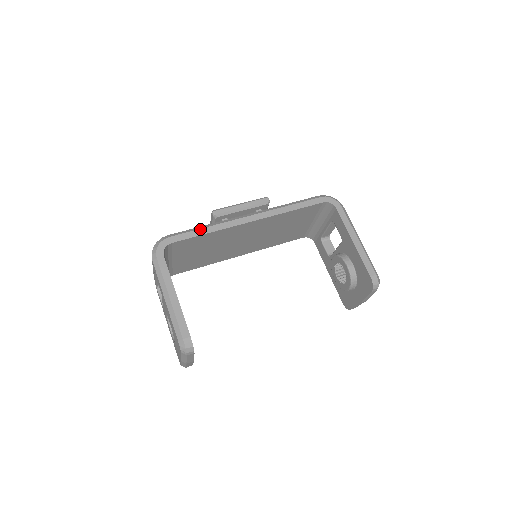
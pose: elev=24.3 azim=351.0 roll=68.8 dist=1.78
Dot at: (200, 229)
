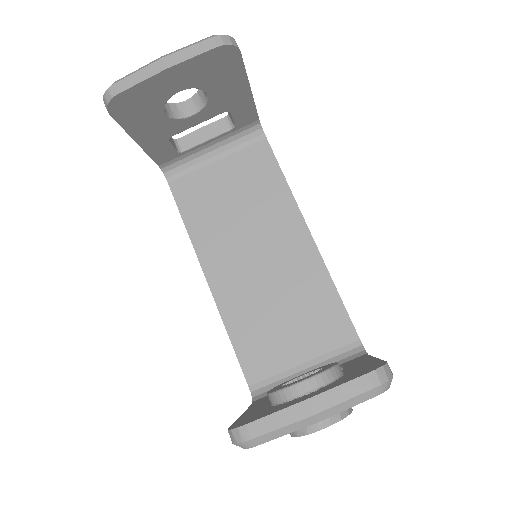
Dot at: occluded
